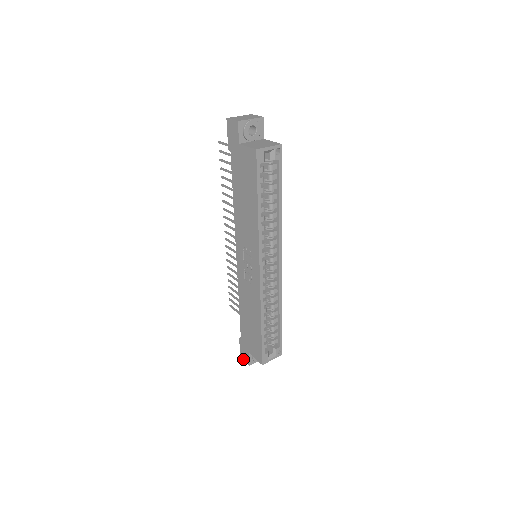
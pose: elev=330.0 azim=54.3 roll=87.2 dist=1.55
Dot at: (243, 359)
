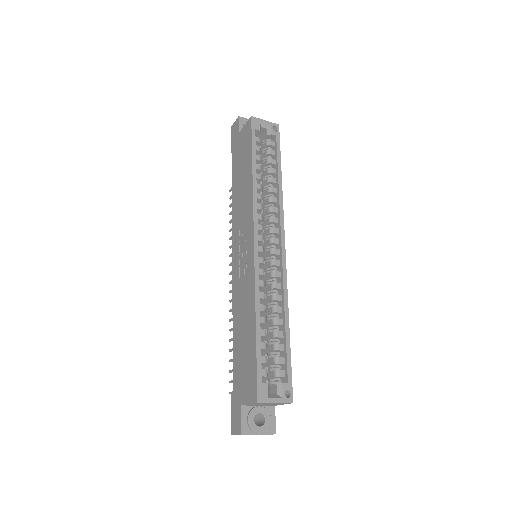
Dot at: (234, 432)
